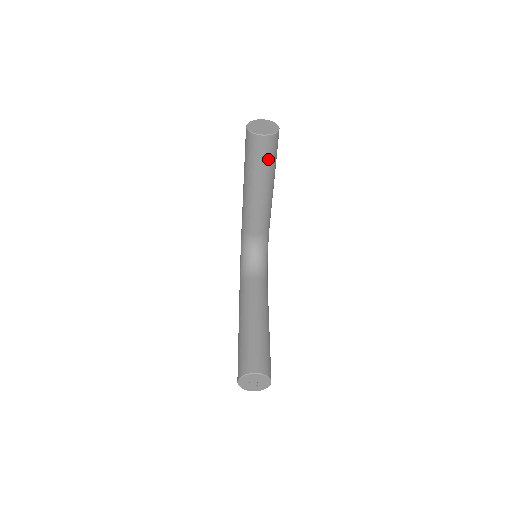
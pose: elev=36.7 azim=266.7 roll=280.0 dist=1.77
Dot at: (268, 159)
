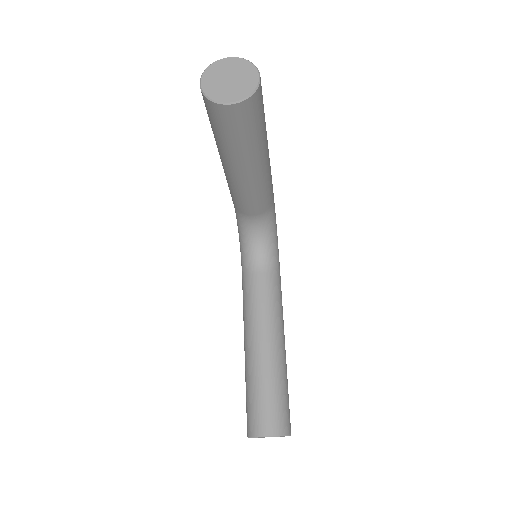
Dot at: (249, 132)
